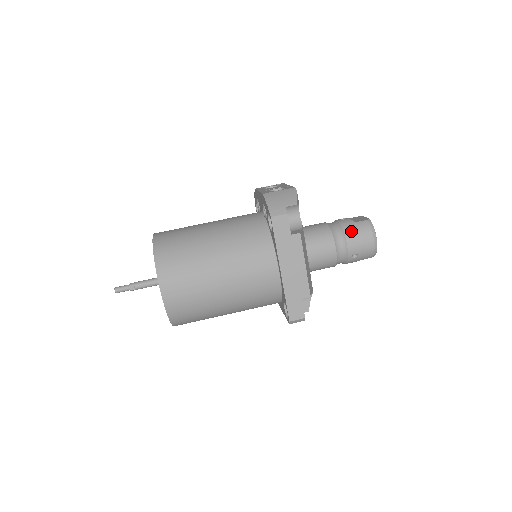
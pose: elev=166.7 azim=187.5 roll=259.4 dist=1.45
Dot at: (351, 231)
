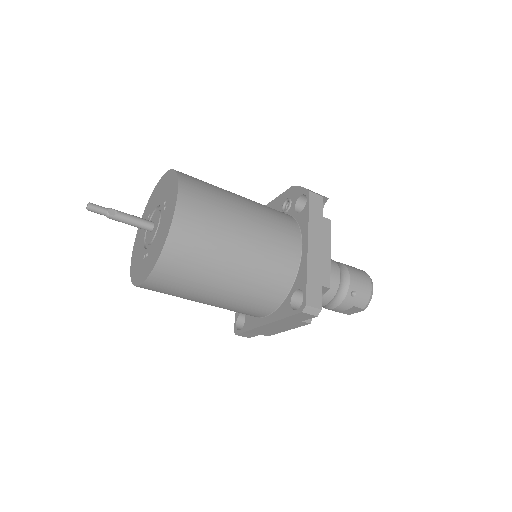
Dot at: (352, 269)
